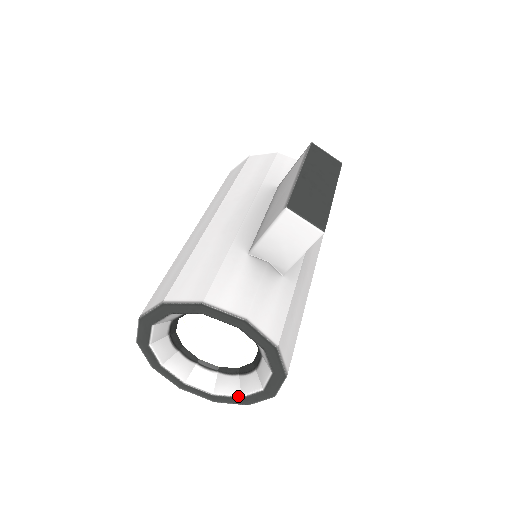
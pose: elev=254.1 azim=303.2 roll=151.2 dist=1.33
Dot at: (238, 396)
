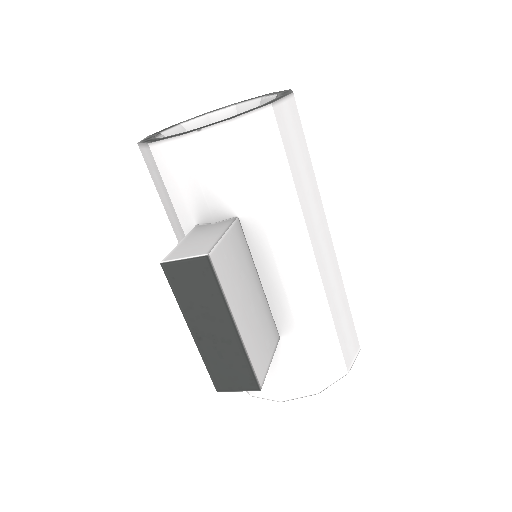
Dot at: occluded
